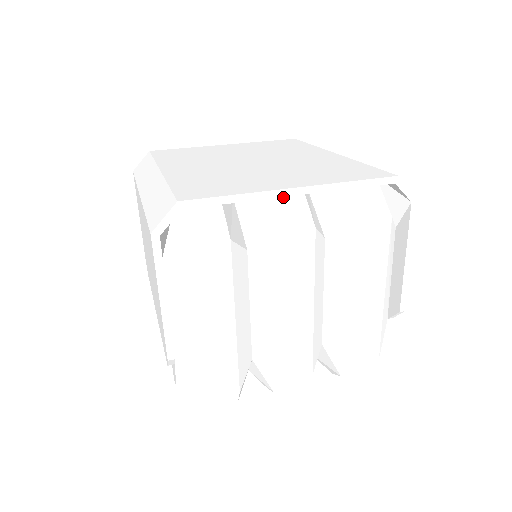
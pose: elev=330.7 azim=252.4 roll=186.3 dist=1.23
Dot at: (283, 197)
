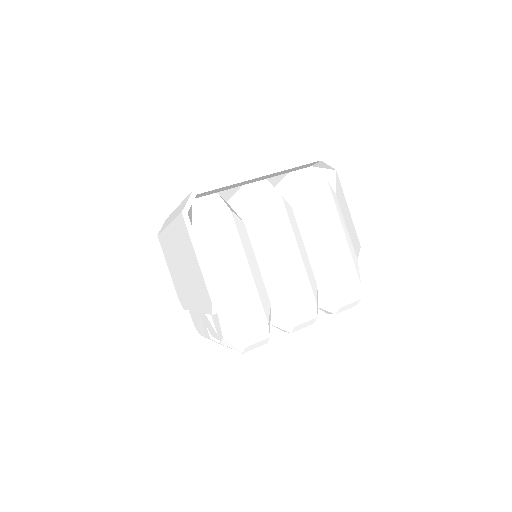
Dot at: (256, 186)
